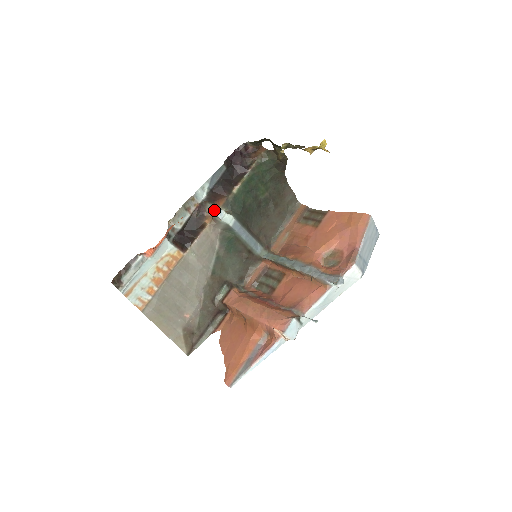
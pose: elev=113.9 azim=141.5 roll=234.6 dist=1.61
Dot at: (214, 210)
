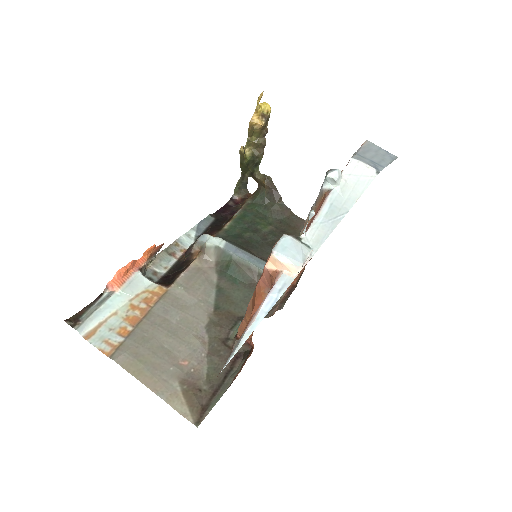
Dot at: (197, 239)
